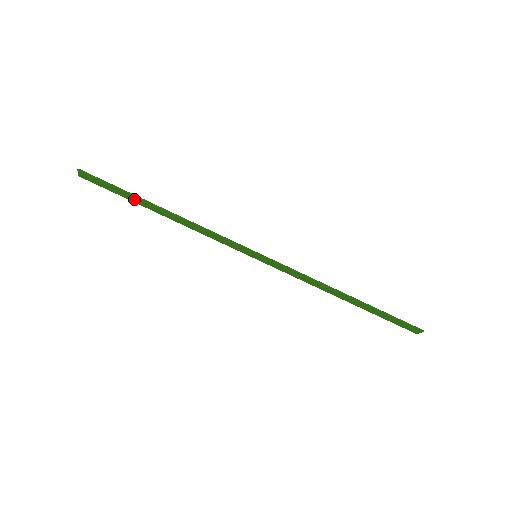
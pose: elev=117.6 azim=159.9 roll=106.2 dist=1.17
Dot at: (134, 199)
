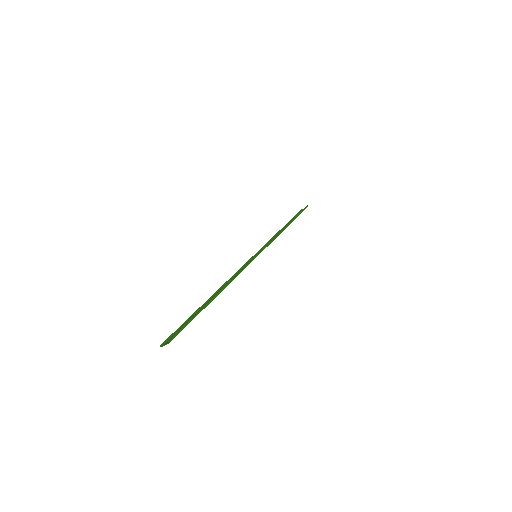
Dot at: occluded
